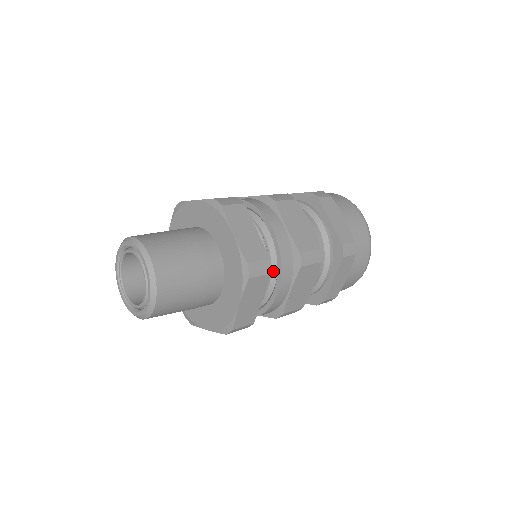
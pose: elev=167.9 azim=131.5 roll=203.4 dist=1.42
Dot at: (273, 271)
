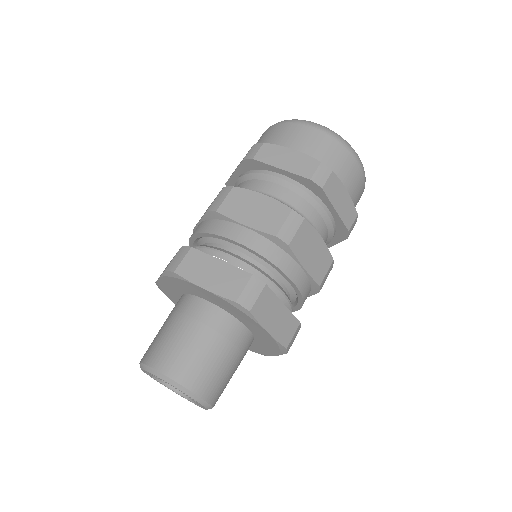
Dot at: (292, 301)
